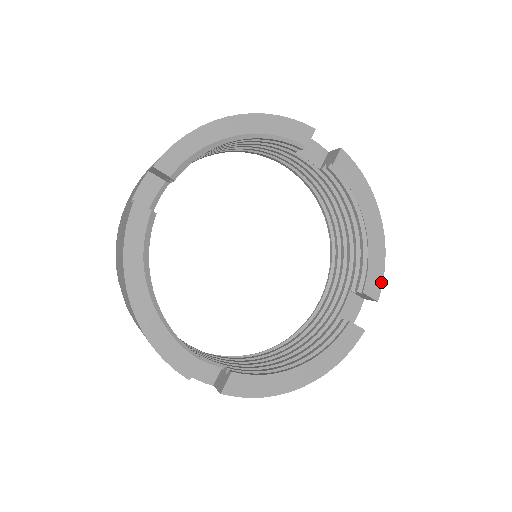
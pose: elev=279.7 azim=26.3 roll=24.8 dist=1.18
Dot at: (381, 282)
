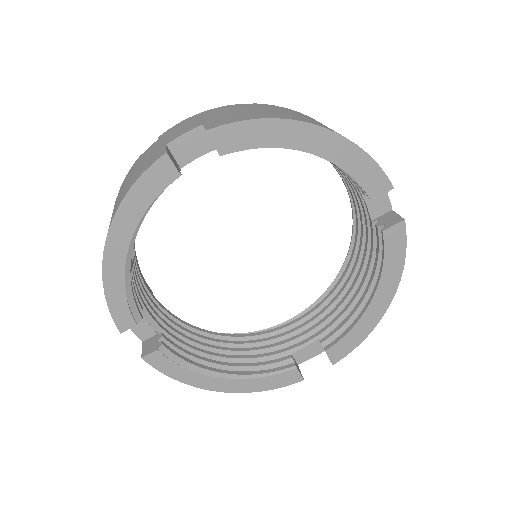
Dot at: (380, 172)
